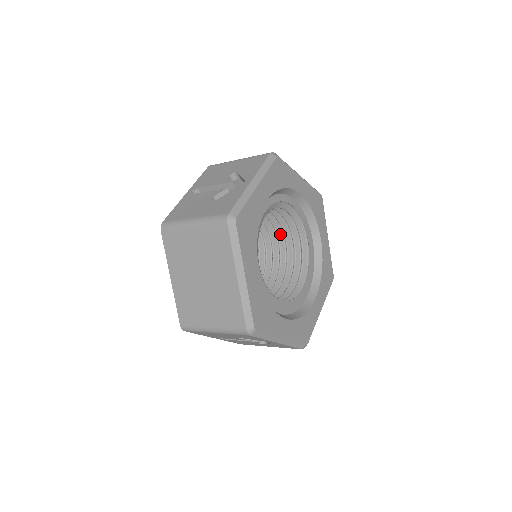
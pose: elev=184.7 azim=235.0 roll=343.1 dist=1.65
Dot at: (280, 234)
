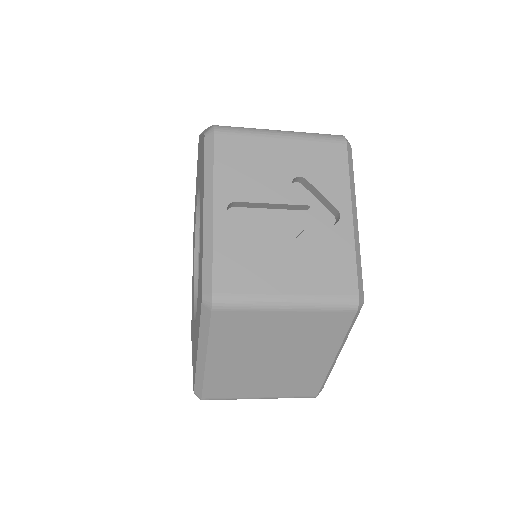
Dot at: occluded
